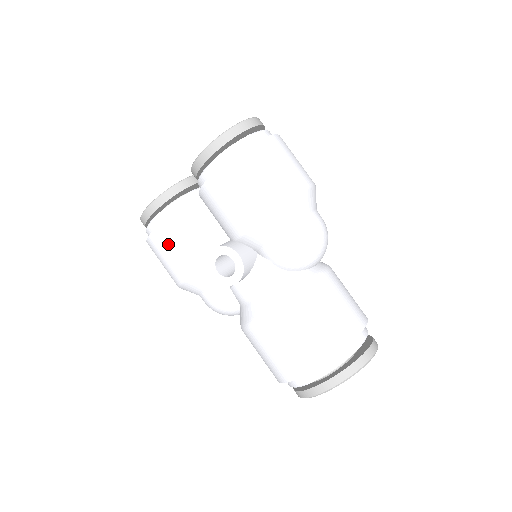
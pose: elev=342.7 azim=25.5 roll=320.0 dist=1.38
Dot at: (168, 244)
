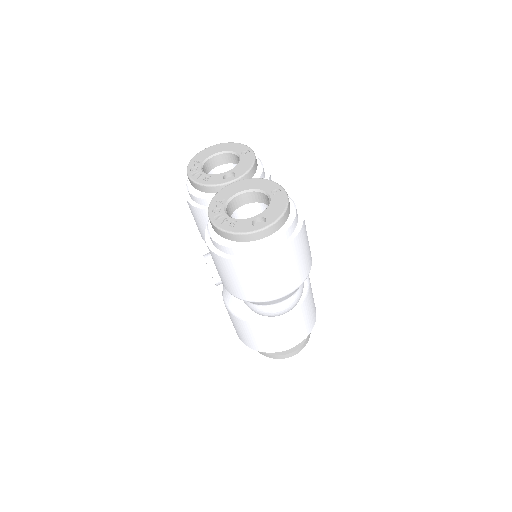
Dot at: (191, 212)
